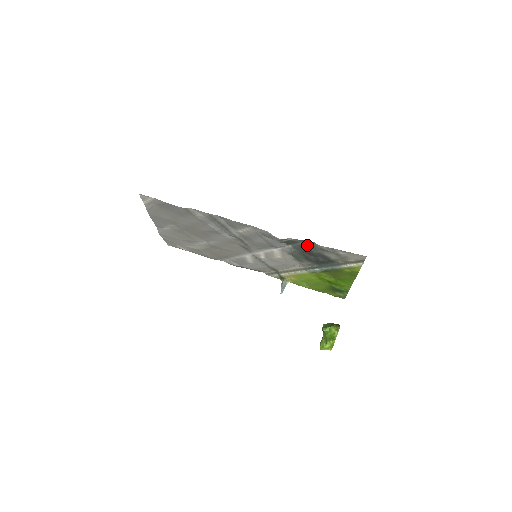
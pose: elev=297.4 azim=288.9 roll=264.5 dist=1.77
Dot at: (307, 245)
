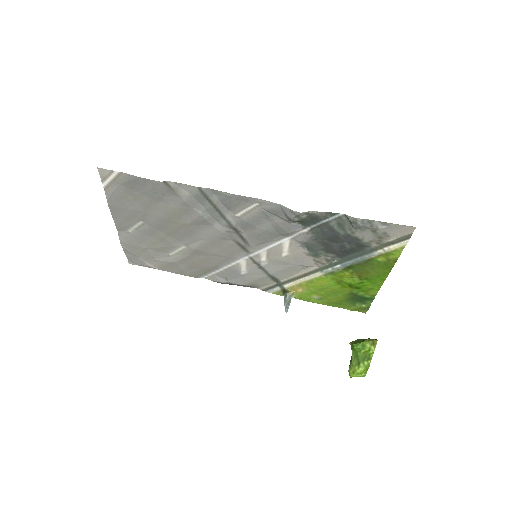
Dot at: (333, 223)
